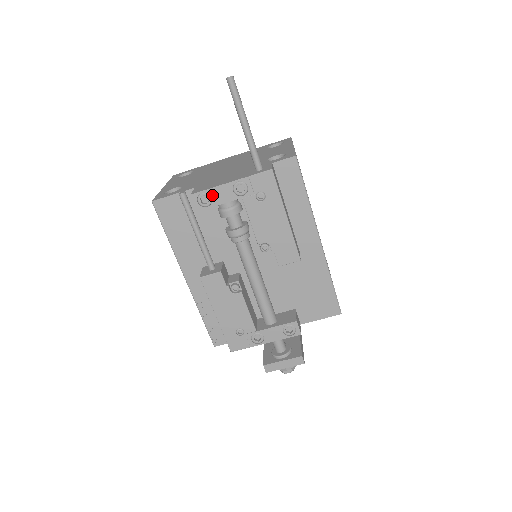
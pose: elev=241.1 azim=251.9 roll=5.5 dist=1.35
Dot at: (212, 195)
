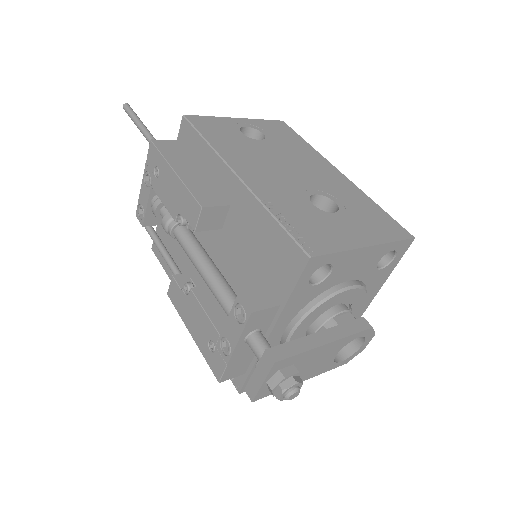
Dot at: (141, 203)
